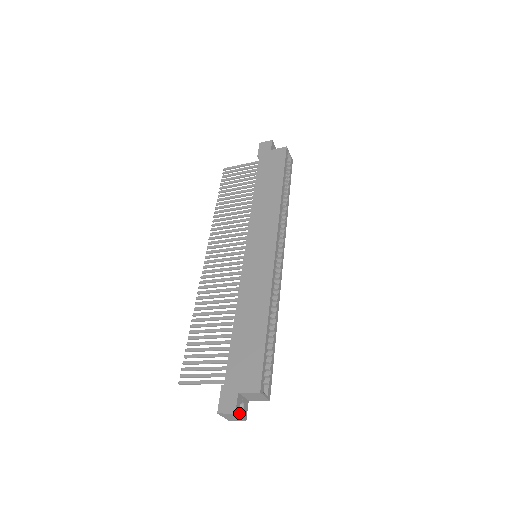
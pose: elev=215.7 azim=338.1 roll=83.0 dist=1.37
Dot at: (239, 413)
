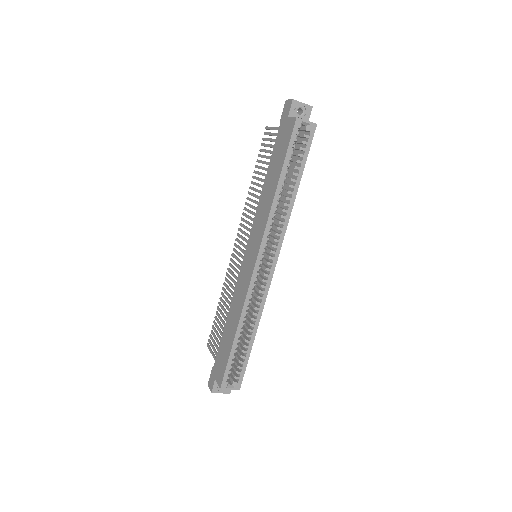
Dot at: (218, 391)
